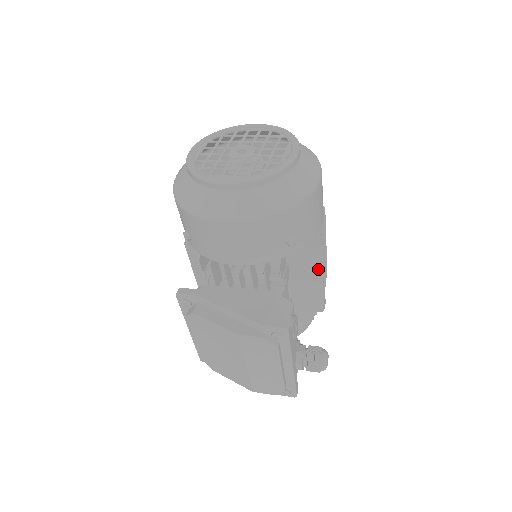
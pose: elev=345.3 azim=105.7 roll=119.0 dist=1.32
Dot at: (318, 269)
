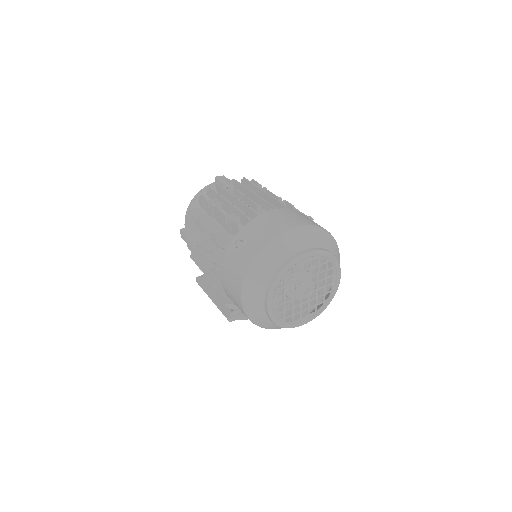
Dot at: occluded
